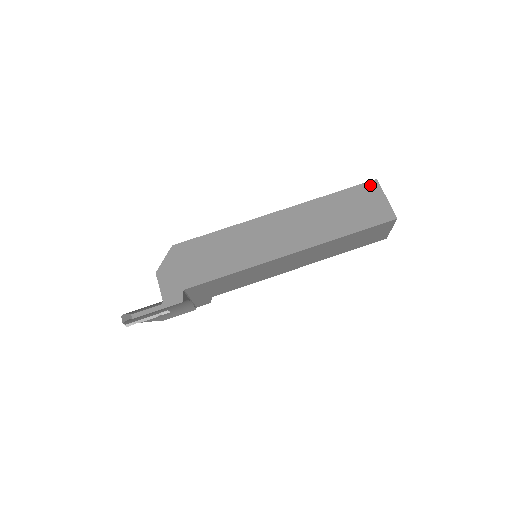
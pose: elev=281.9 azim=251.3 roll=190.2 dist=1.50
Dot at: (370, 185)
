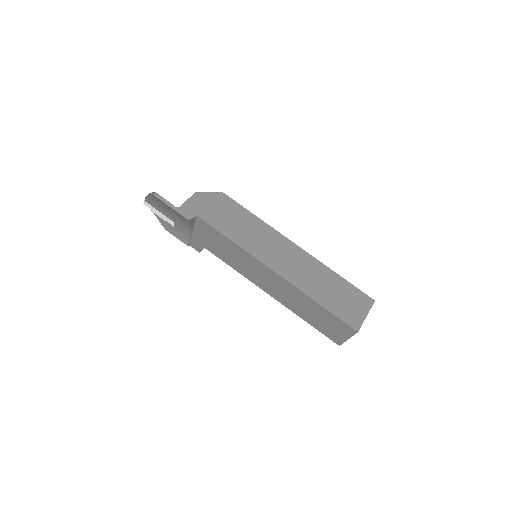
Dot at: (367, 298)
